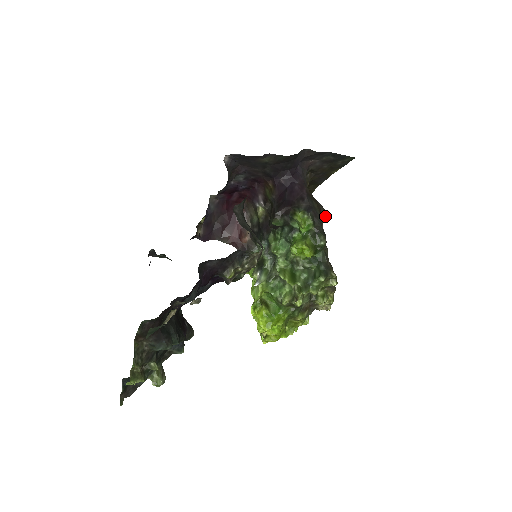
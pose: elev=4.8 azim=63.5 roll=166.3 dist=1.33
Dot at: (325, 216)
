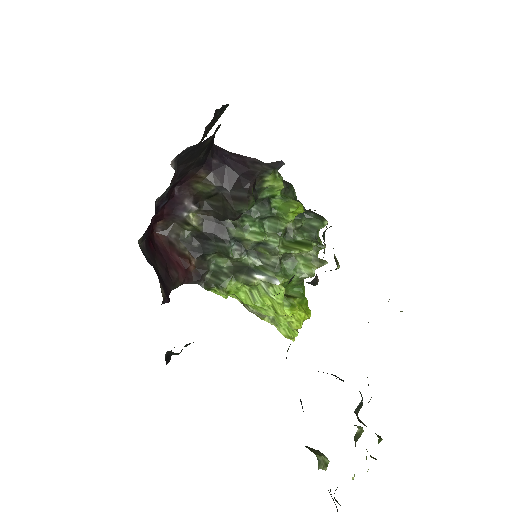
Dot at: occluded
